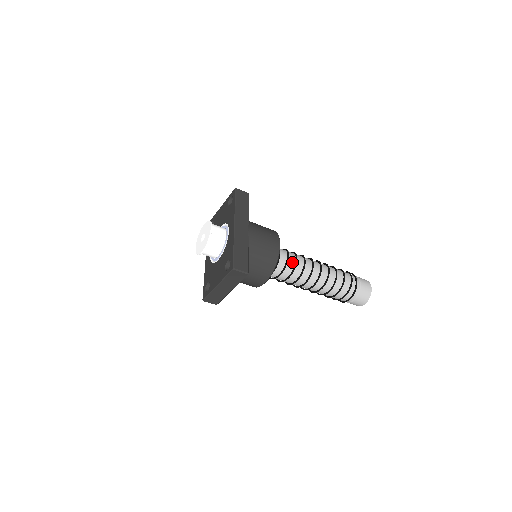
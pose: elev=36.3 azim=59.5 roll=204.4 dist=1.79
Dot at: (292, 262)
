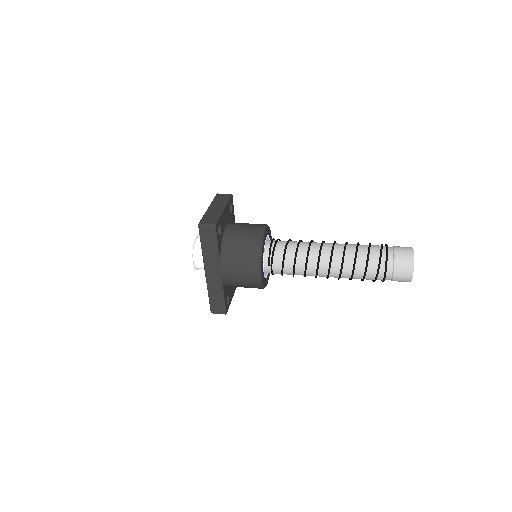
Dot at: (289, 271)
